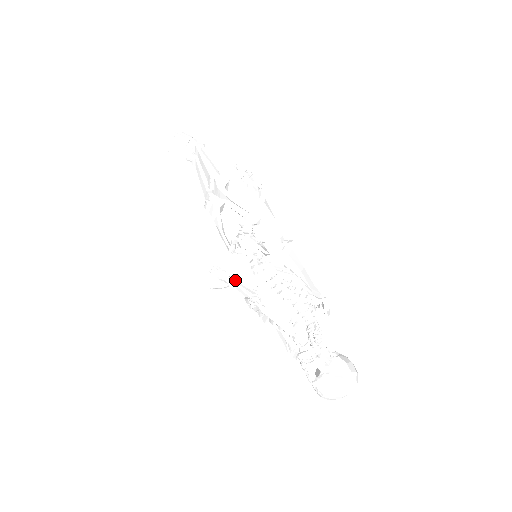
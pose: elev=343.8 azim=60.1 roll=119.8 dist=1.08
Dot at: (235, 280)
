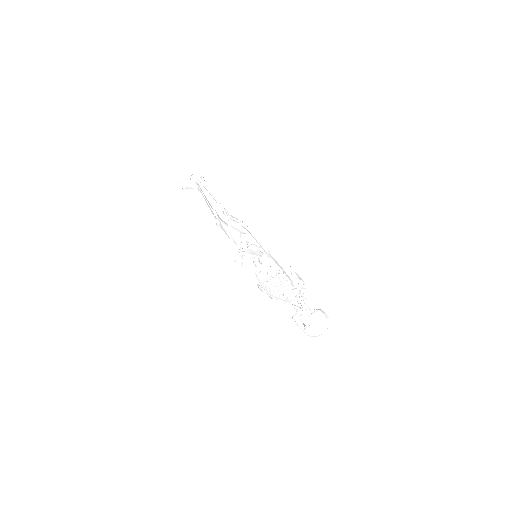
Dot at: (249, 273)
